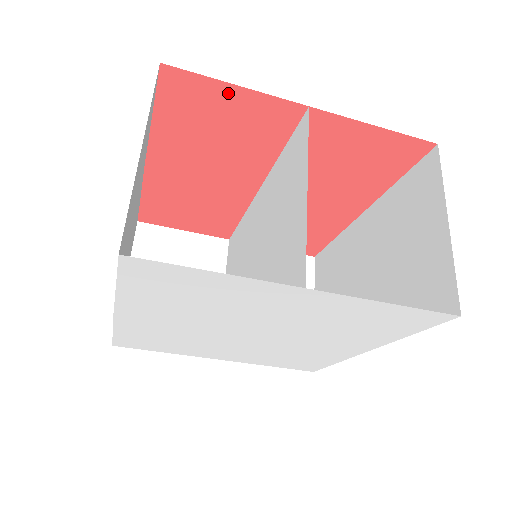
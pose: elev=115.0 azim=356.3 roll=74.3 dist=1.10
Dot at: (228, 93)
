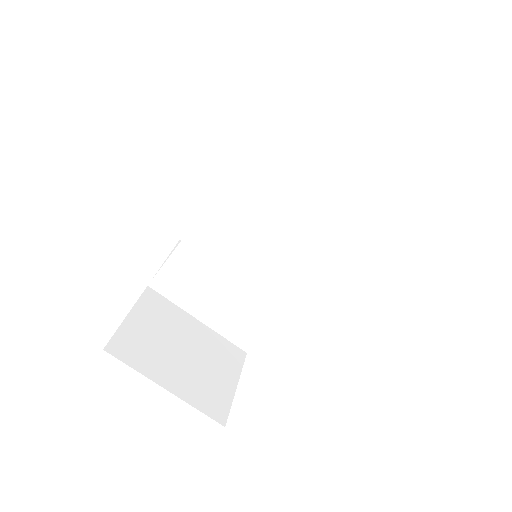
Dot at: occluded
